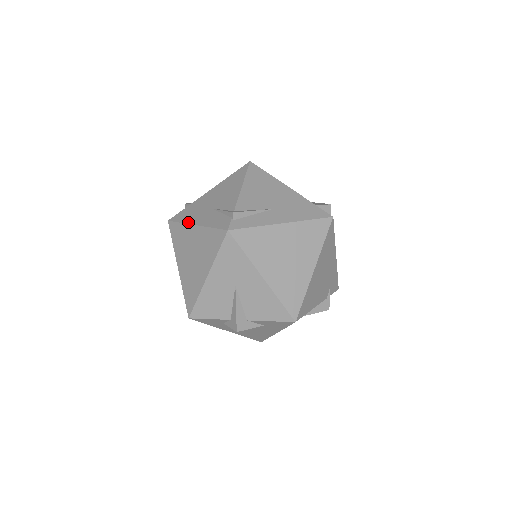
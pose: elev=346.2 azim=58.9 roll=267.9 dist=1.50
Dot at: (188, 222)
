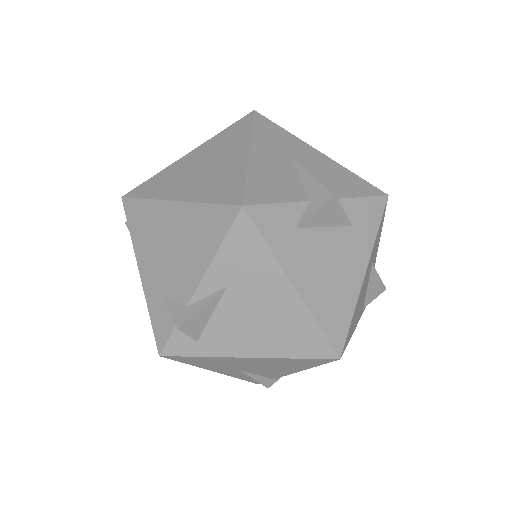
Dot at: (171, 165)
